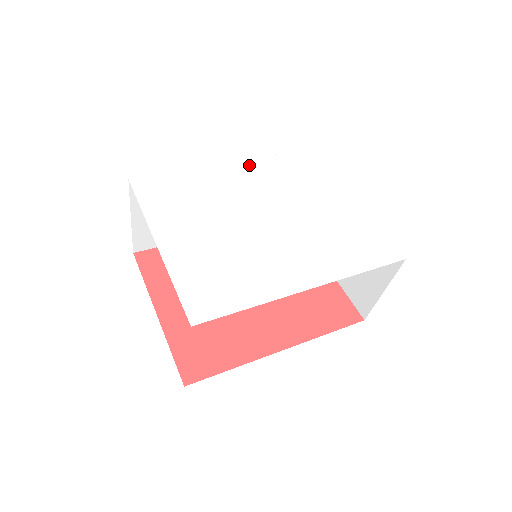
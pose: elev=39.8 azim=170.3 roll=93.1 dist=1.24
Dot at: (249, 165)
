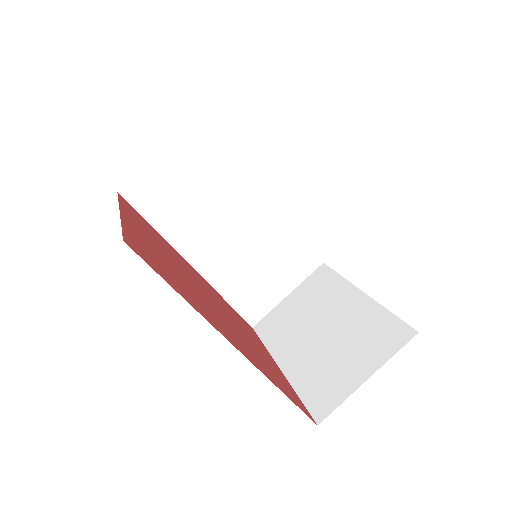
Dot at: occluded
